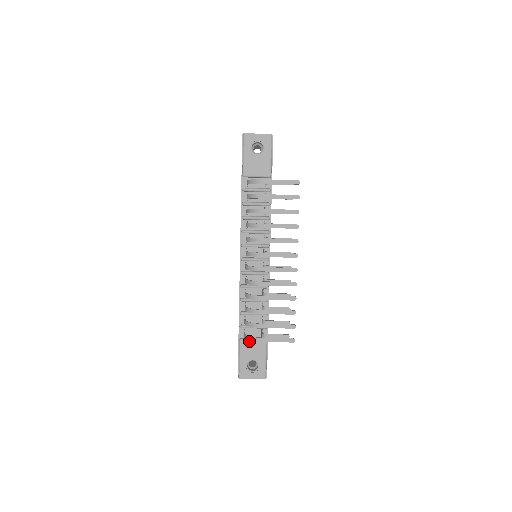
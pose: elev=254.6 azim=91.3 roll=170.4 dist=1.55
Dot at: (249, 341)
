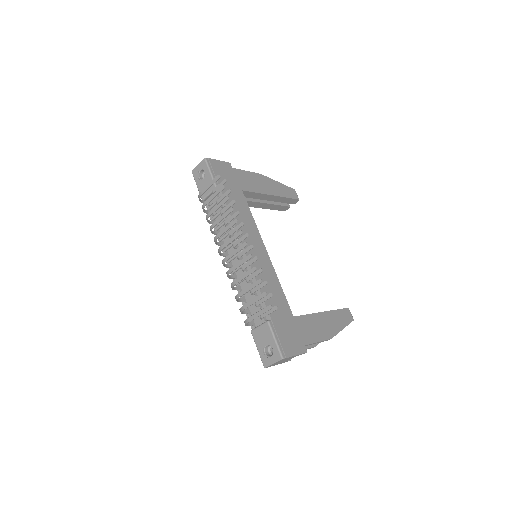
Dot at: (257, 329)
